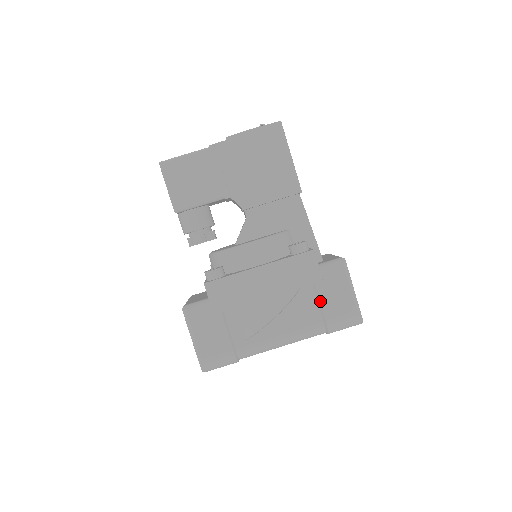
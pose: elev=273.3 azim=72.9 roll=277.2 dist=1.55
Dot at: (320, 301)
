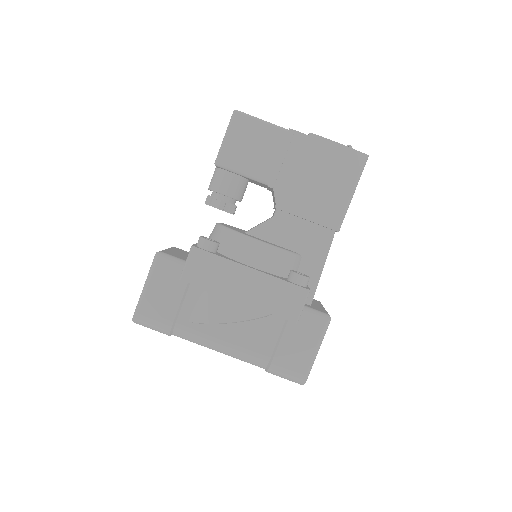
Dot at: (281, 338)
